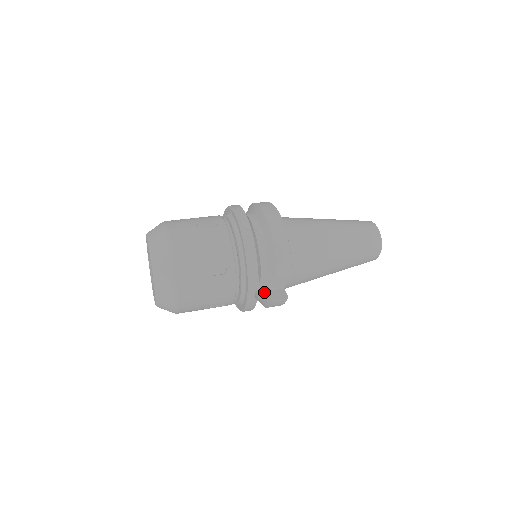
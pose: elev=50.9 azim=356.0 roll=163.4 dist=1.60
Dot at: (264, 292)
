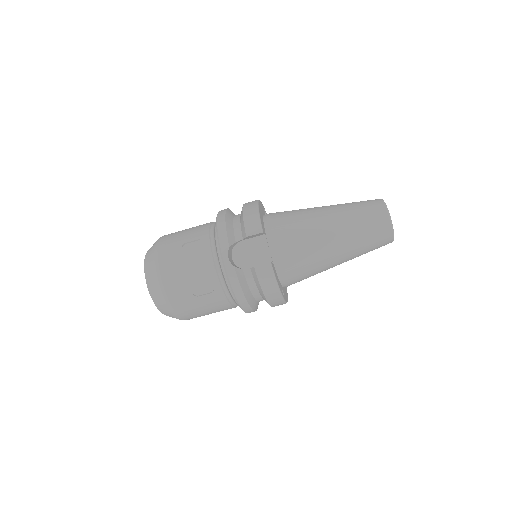
Dot at: (250, 268)
